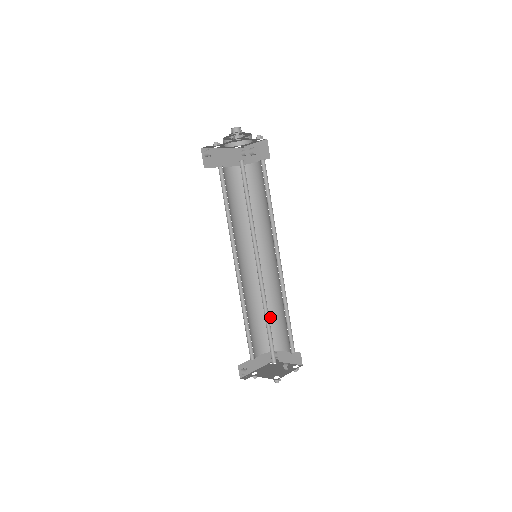
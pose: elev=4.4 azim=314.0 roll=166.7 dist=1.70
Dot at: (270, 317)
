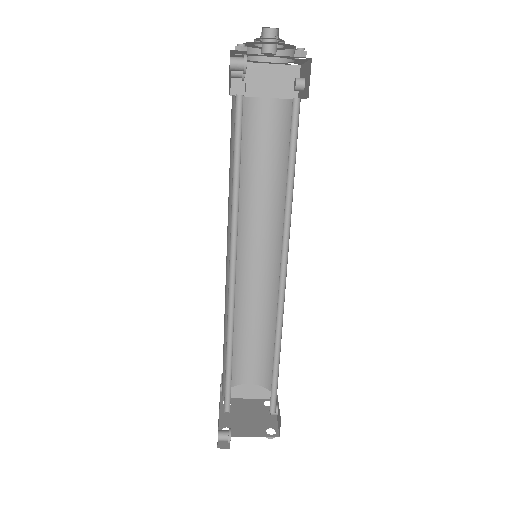
Dot at: (236, 340)
